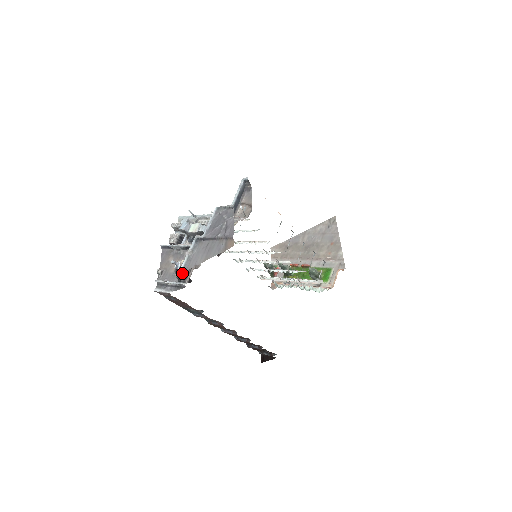
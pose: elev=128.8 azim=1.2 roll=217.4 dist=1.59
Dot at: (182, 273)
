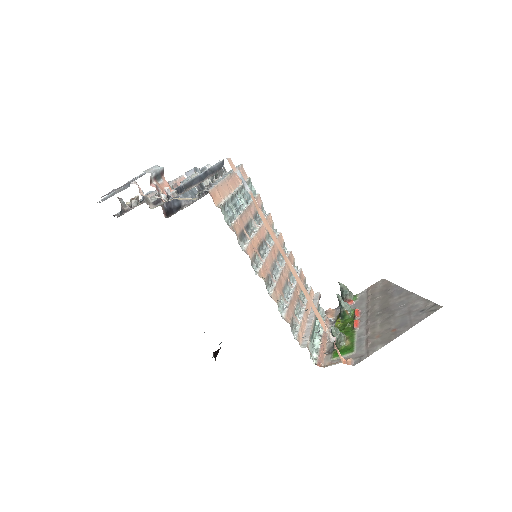
Dot at: occluded
